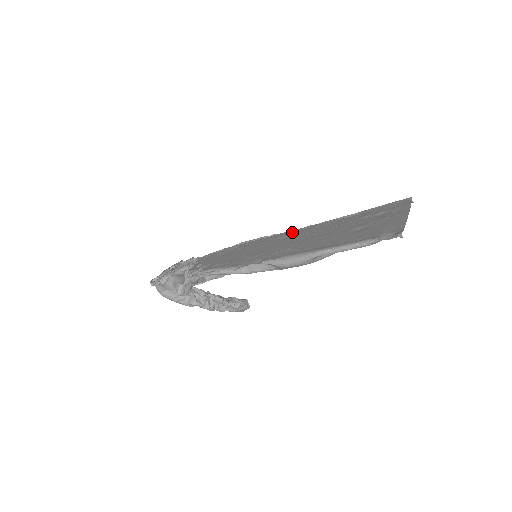
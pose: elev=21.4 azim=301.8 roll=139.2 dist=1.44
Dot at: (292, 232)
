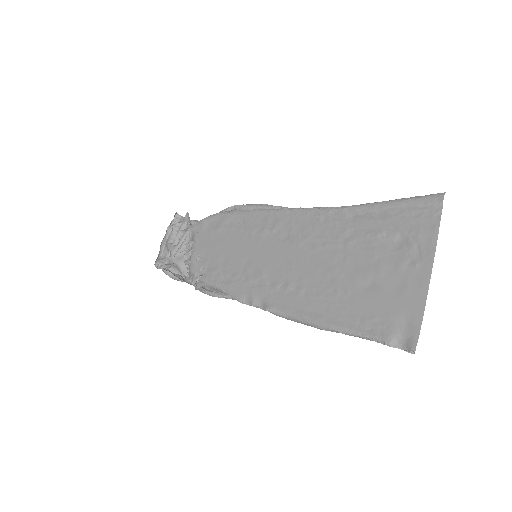
Dot at: (291, 219)
